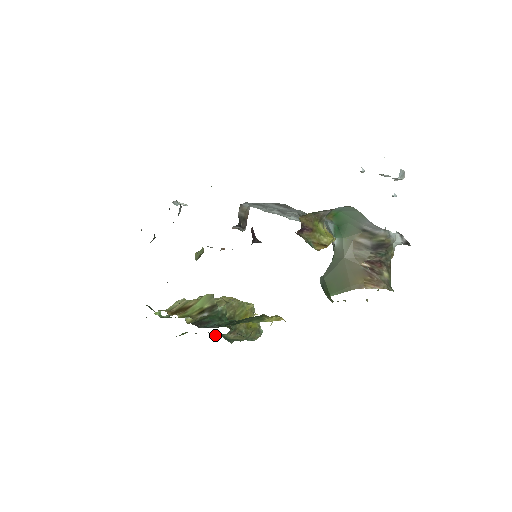
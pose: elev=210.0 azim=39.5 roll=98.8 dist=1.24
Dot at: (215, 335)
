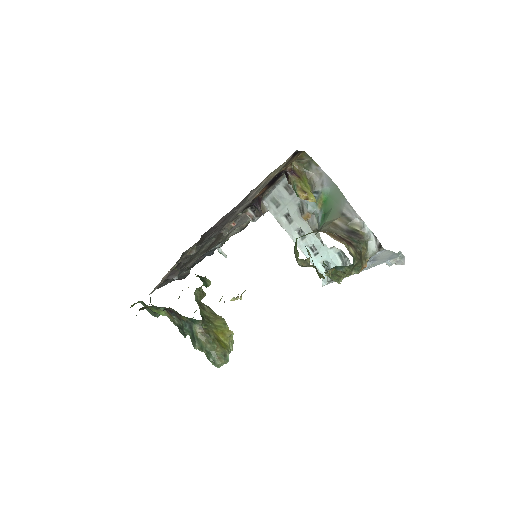
Dot at: (186, 322)
